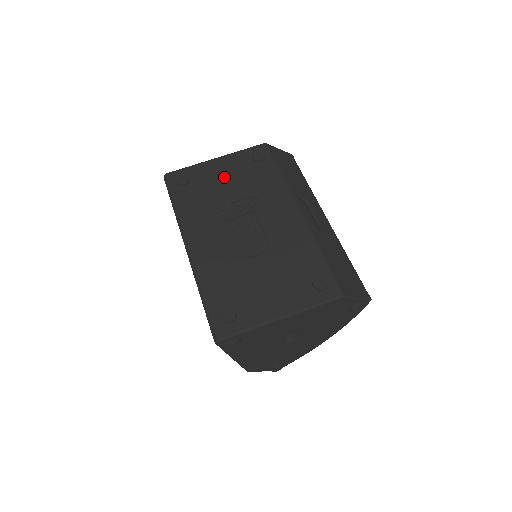
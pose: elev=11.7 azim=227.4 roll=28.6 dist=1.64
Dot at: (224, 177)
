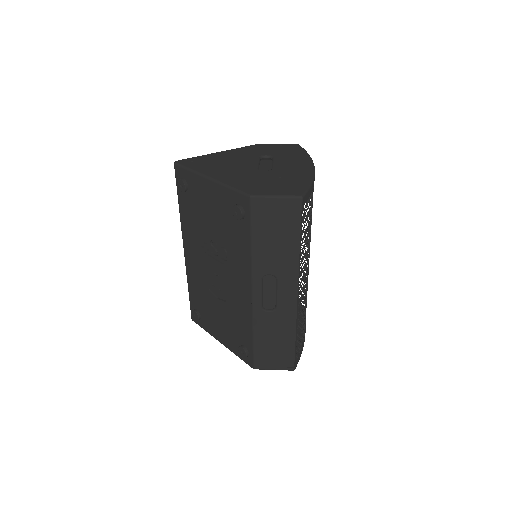
Dot at: (210, 209)
